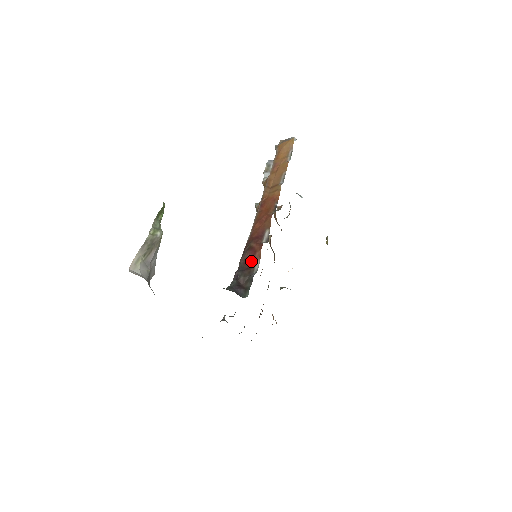
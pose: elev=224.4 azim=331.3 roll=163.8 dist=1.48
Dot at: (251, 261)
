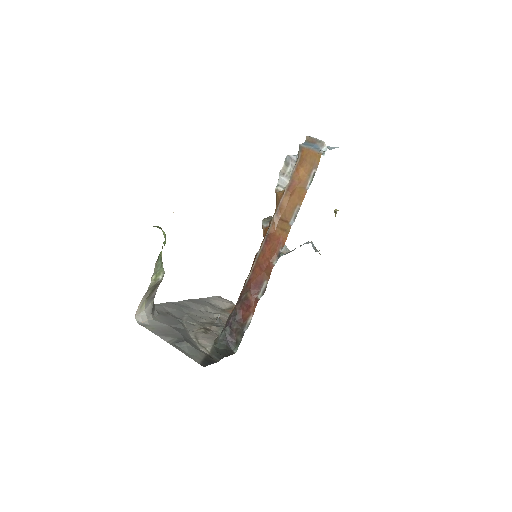
Dot at: (245, 312)
